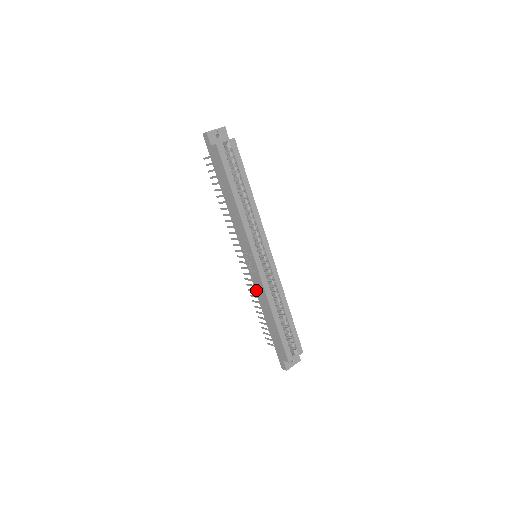
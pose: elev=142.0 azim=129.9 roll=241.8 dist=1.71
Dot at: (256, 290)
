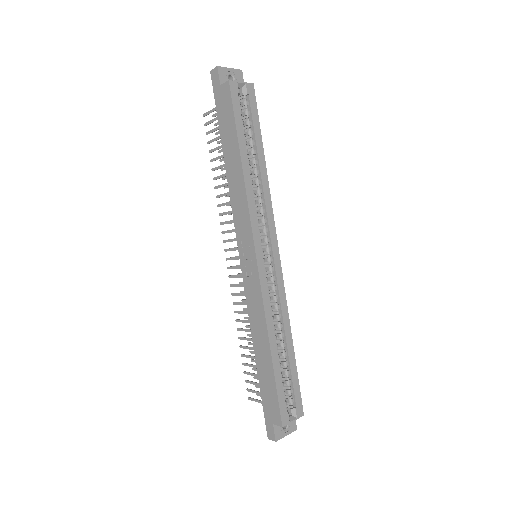
Dot at: (249, 306)
